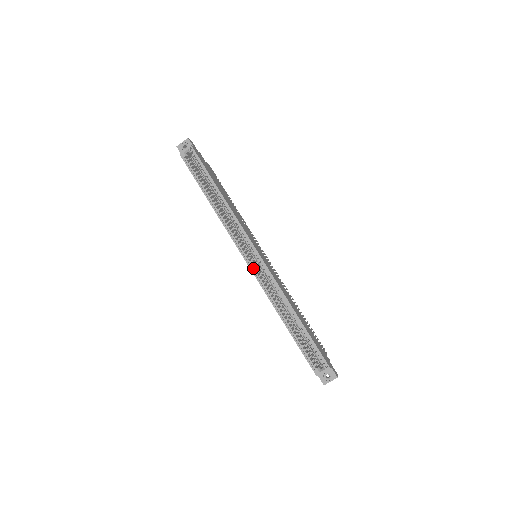
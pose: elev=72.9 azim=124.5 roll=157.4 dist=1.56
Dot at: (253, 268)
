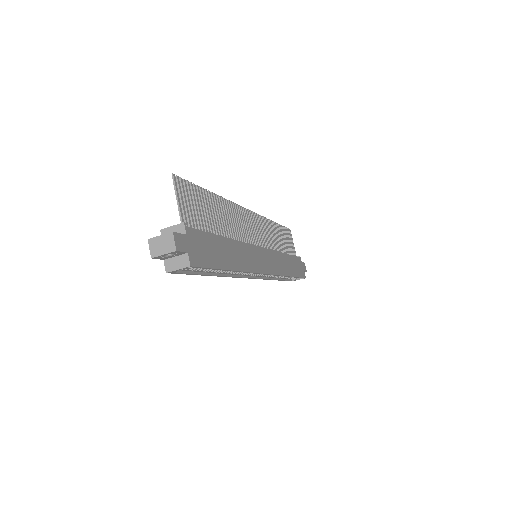
Dot at: (257, 276)
